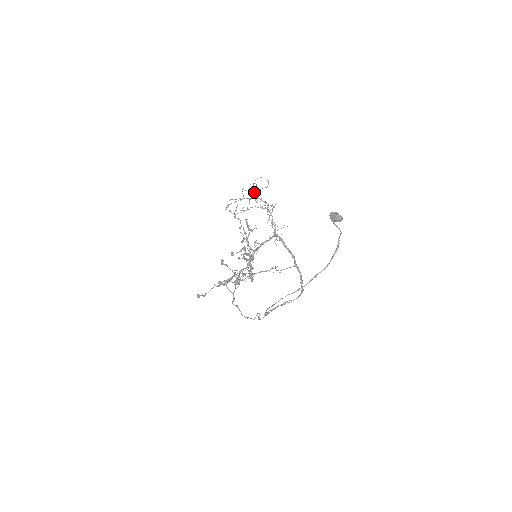
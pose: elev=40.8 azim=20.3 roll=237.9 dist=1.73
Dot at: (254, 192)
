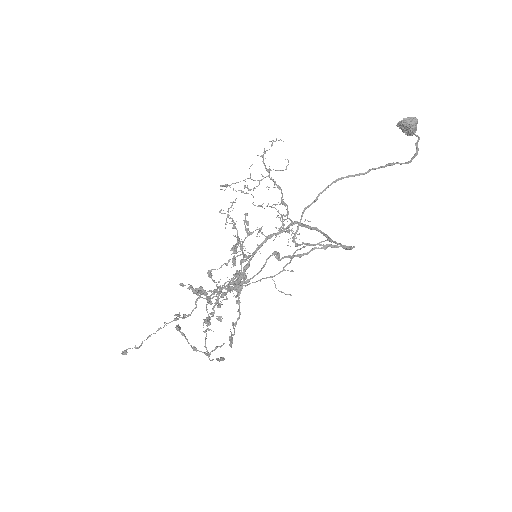
Dot at: (267, 169)
